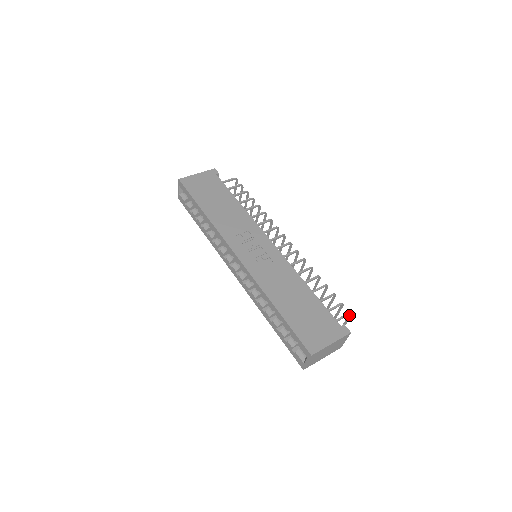
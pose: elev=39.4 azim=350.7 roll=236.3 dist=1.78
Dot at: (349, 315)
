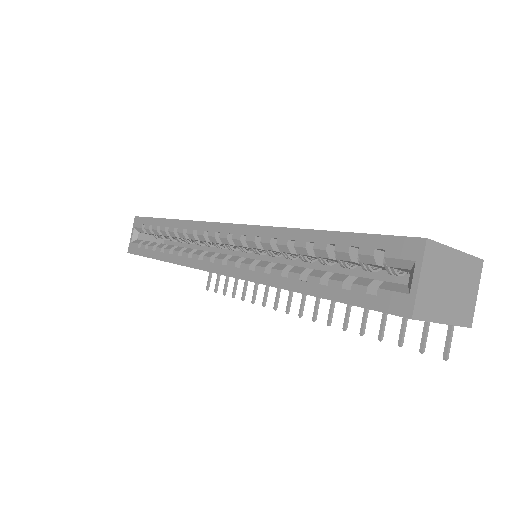
Dot at: occluded
